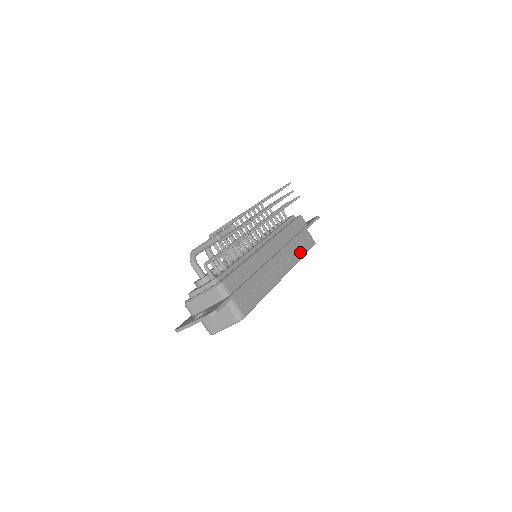
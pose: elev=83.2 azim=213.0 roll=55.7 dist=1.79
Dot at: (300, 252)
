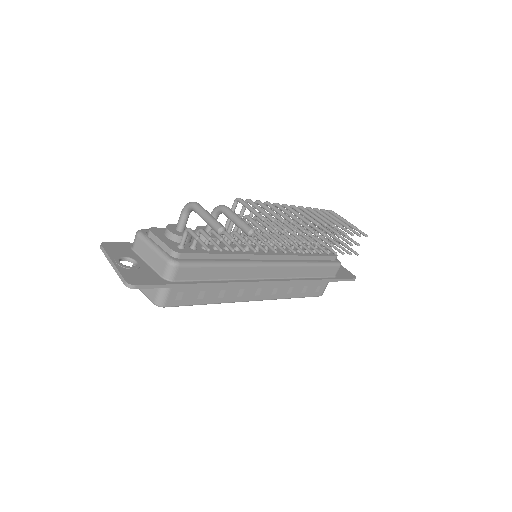
Dot at: (296, 293)
